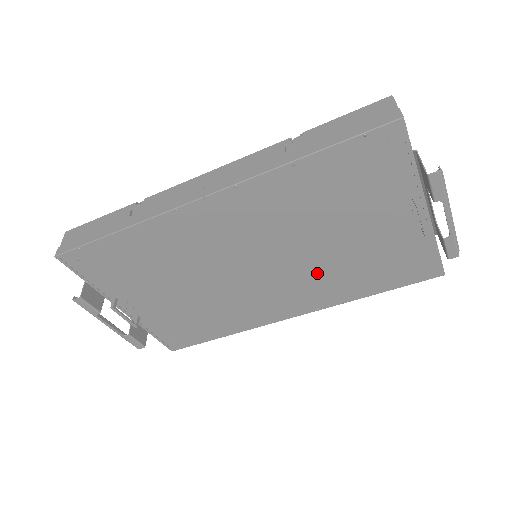
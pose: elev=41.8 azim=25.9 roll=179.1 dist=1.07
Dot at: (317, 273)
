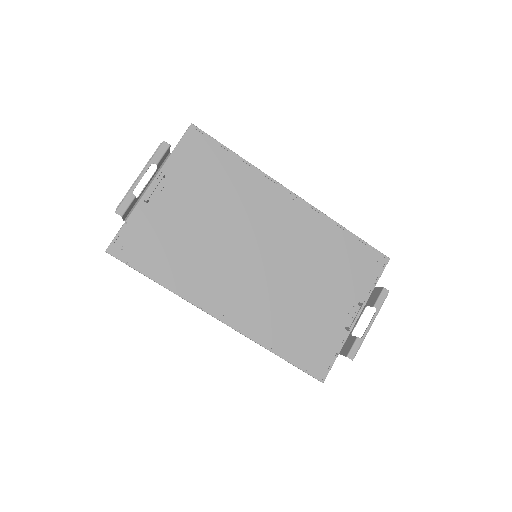
Dot at: (275, 299)
